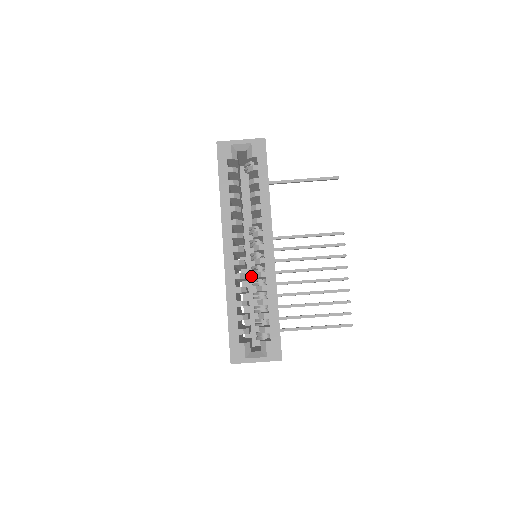
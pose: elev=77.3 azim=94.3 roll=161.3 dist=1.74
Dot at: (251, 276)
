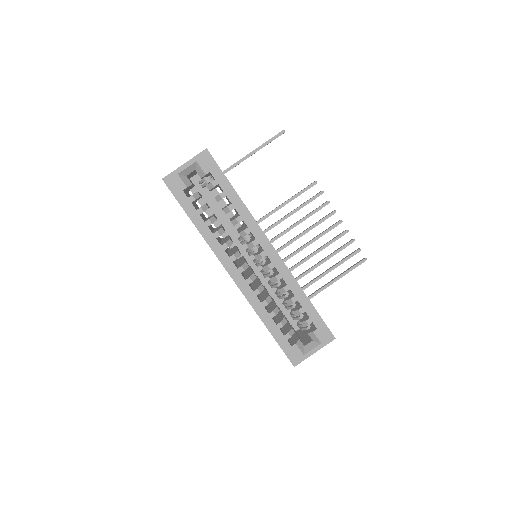
Dot at: (260, 274)
